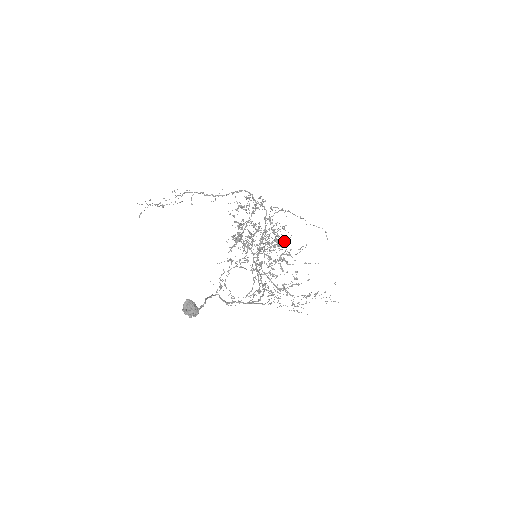
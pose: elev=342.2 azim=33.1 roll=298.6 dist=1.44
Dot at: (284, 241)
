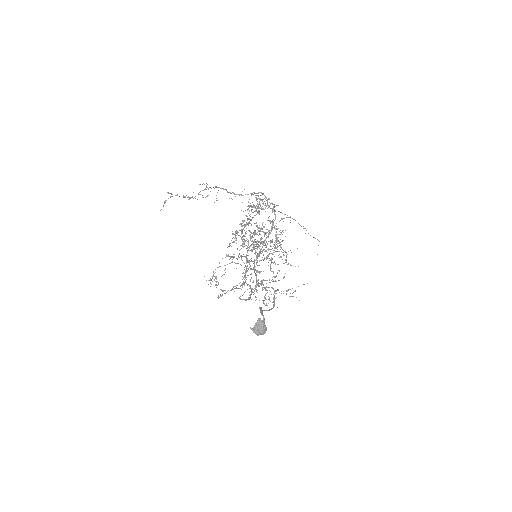
Dot at: occluded
